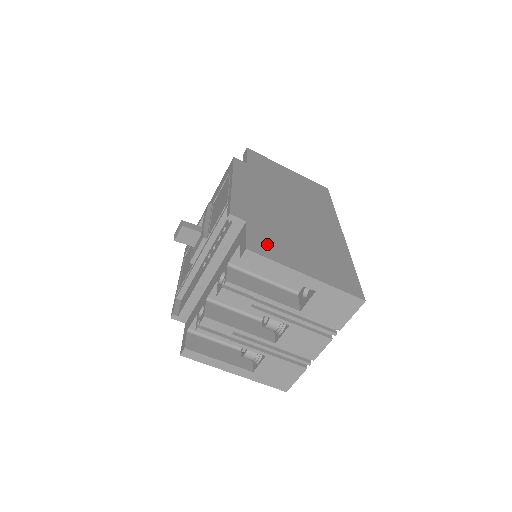
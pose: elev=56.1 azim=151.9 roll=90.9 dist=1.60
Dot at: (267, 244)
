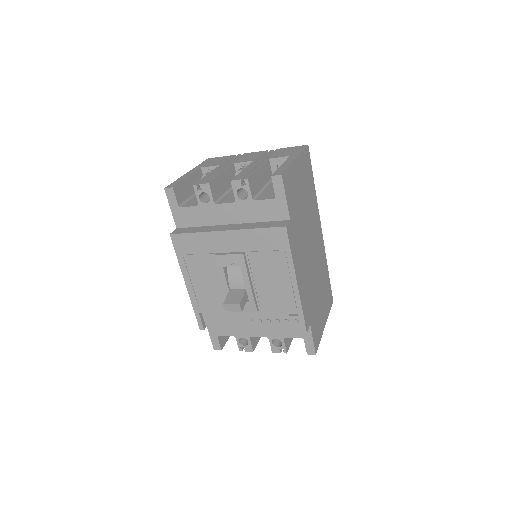
Dot at: (317, 330)
